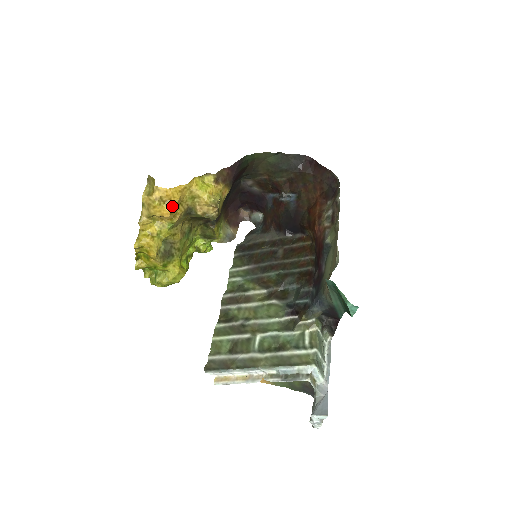
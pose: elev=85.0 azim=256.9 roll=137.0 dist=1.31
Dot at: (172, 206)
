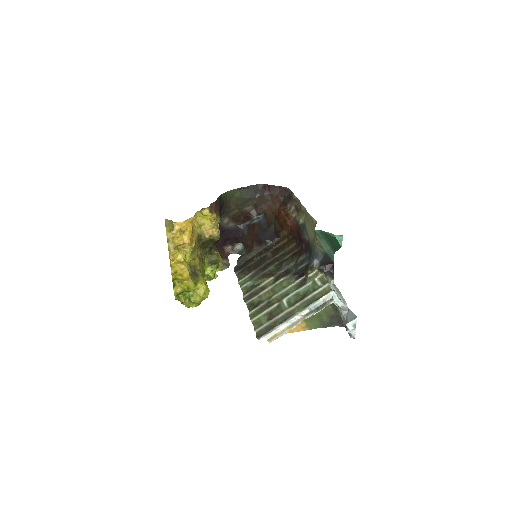
Dot at: (189, 234)
